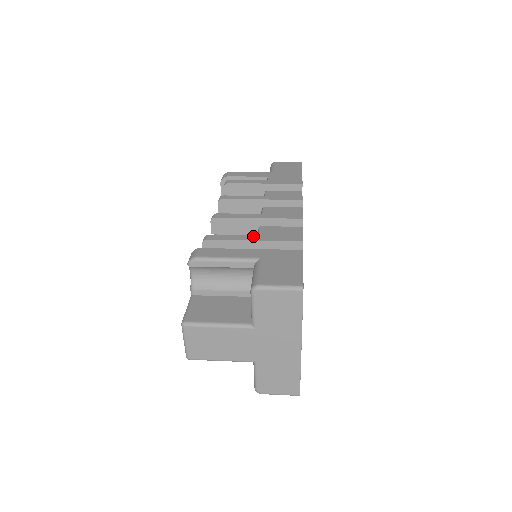
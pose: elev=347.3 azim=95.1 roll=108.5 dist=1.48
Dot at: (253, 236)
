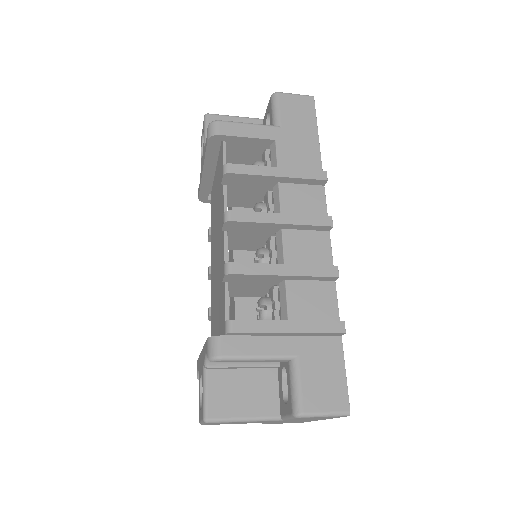
Dot at: (288, 323)
